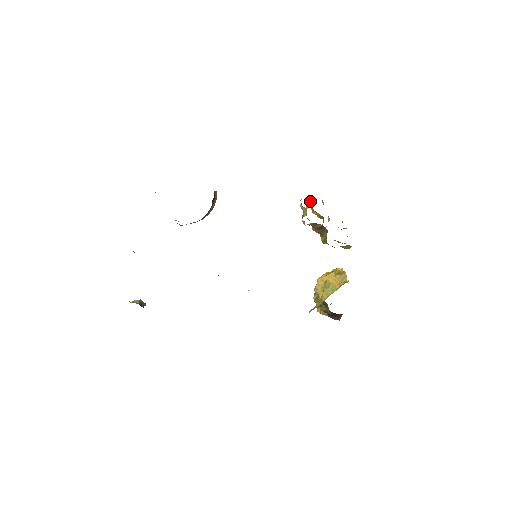
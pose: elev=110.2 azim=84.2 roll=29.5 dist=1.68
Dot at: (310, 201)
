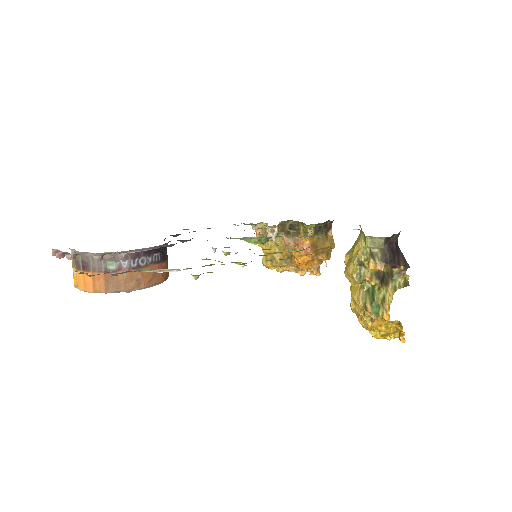
Dot at: (264, 259)
